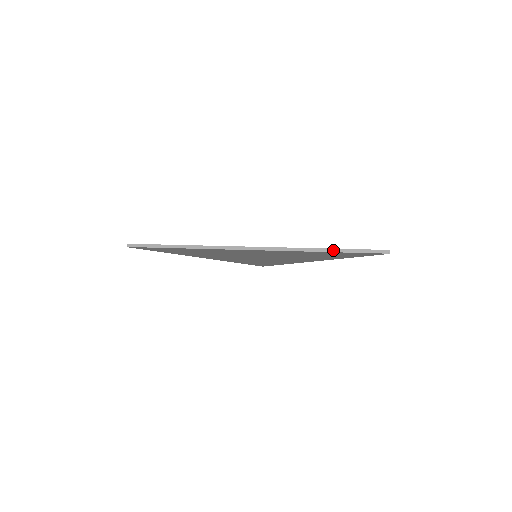
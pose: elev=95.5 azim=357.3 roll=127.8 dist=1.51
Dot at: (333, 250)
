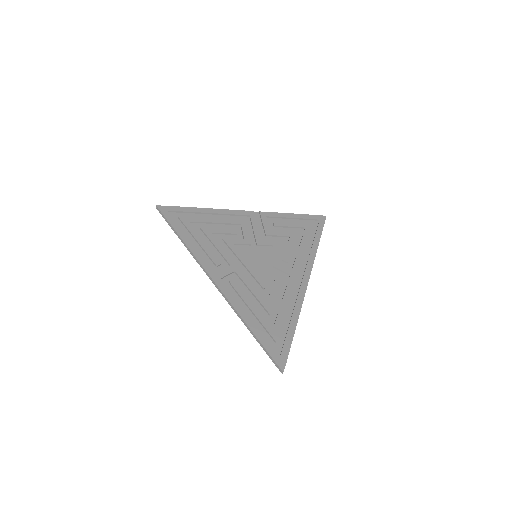
Dot at: (253, 334)
